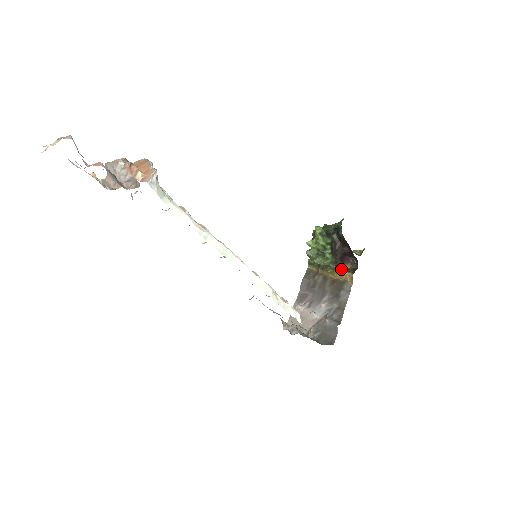
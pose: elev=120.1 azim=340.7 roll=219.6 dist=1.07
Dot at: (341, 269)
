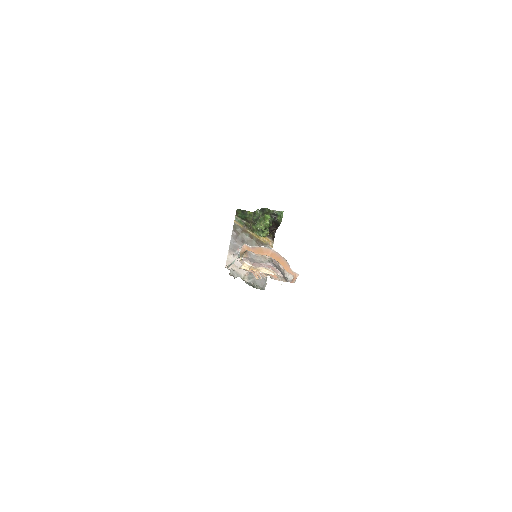
Dot at: (266, 236)
